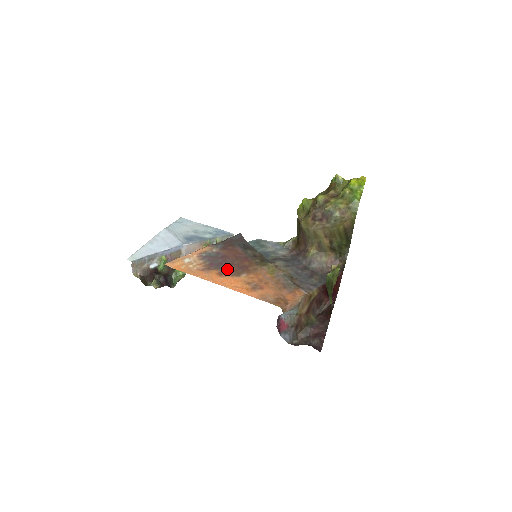
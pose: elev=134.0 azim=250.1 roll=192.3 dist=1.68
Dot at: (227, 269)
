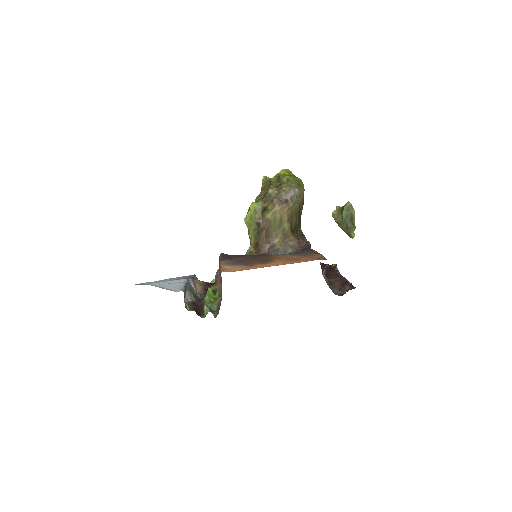
Dot at: (260, 262)
